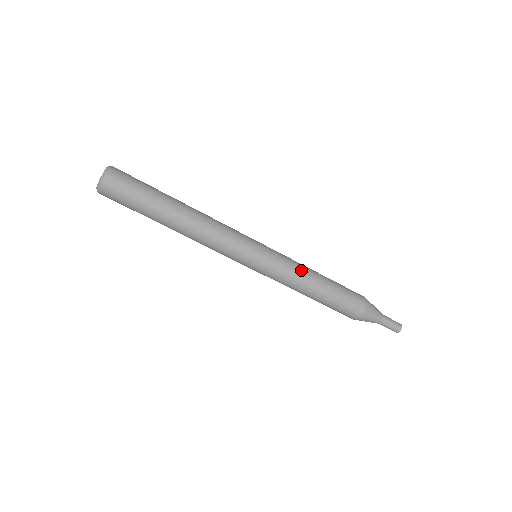
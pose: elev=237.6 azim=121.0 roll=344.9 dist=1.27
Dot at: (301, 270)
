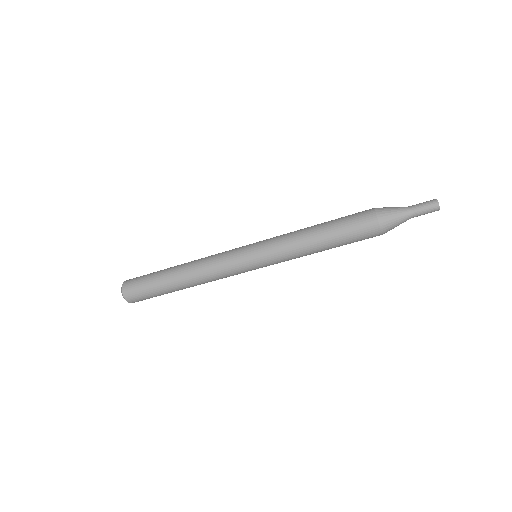
Dot at: (293, 237)
